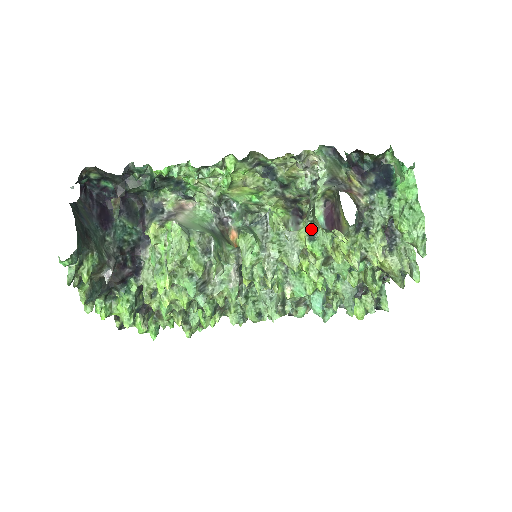
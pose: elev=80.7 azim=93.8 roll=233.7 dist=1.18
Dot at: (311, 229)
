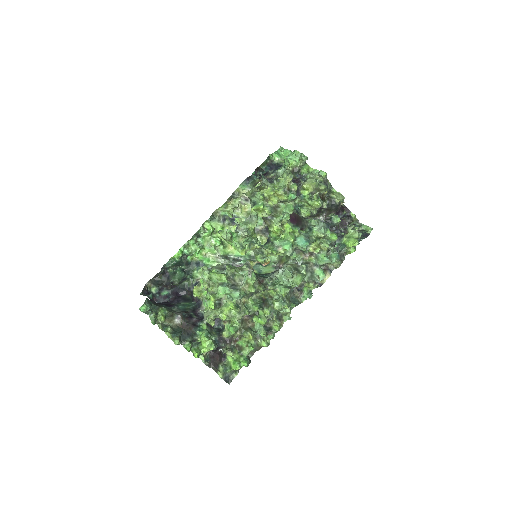
Dot at: (253, 204)
